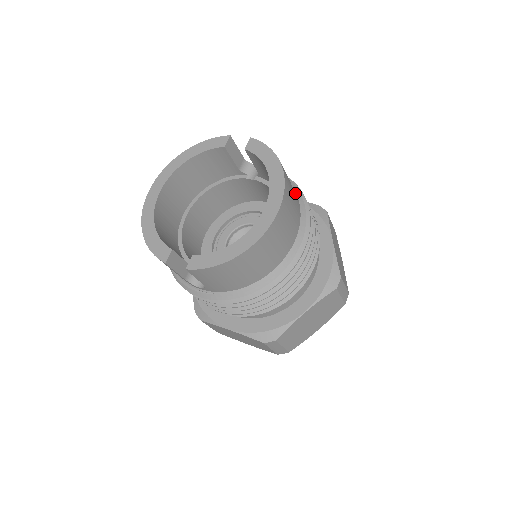
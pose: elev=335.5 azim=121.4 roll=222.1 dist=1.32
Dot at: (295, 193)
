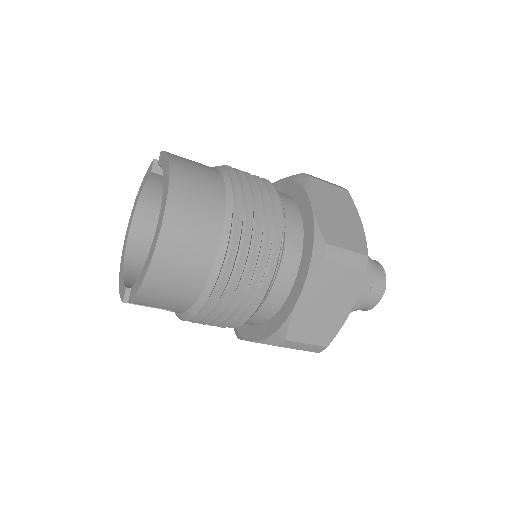
Dot at: (215, 181)
